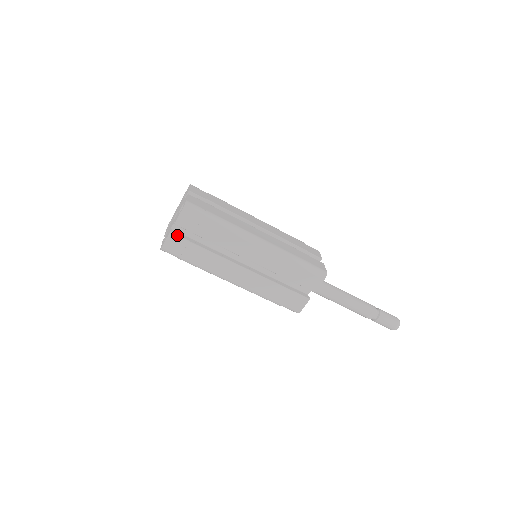
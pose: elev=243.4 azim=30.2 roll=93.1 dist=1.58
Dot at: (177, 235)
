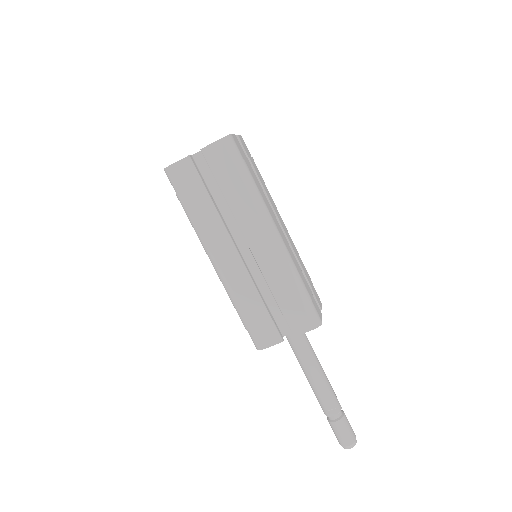
Dot at: (194, 164)
